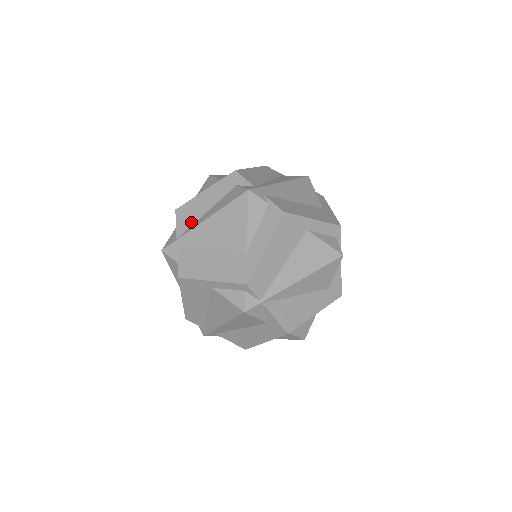
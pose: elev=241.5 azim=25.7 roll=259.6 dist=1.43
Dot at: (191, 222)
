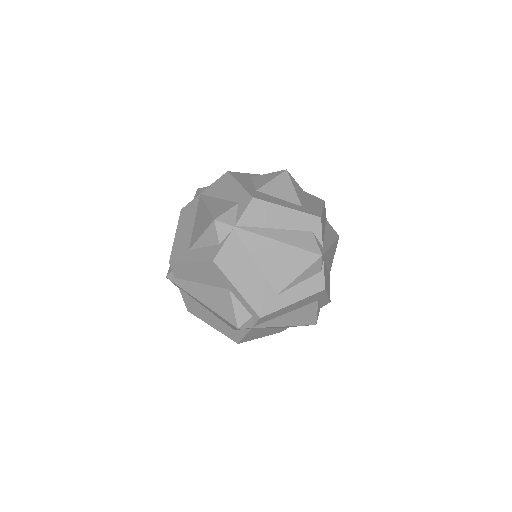
Dot at: (257, 224)
